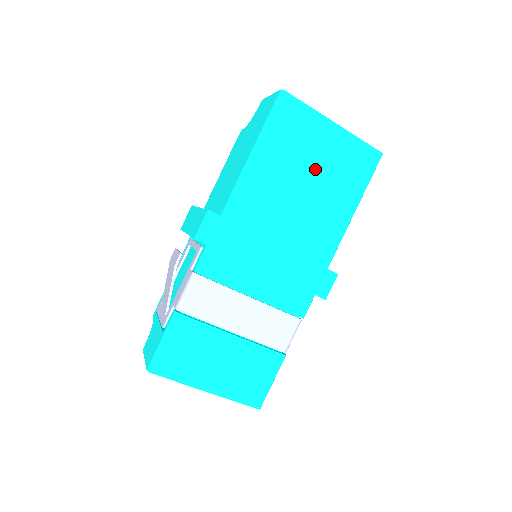
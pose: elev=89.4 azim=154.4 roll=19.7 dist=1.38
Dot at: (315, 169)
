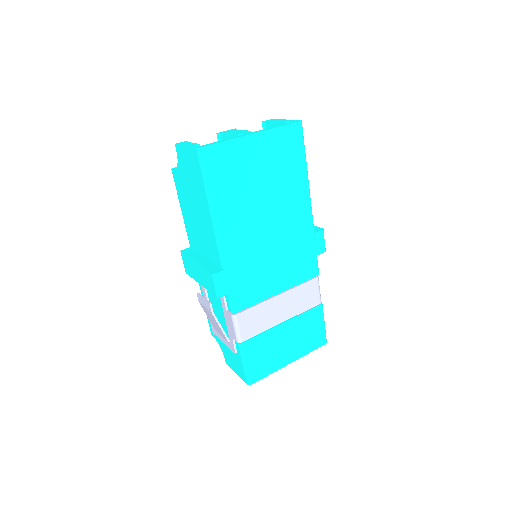
Dot at: (262, 180)
